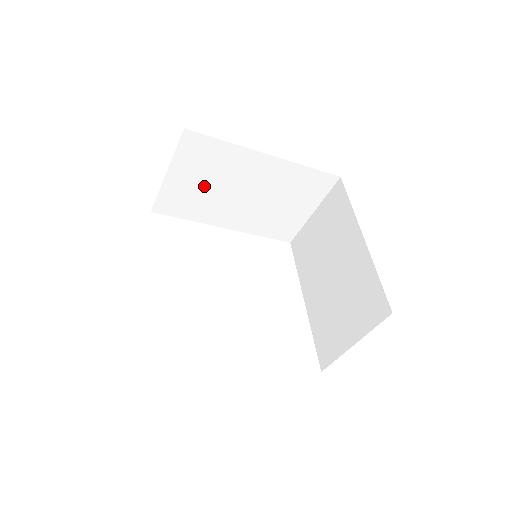
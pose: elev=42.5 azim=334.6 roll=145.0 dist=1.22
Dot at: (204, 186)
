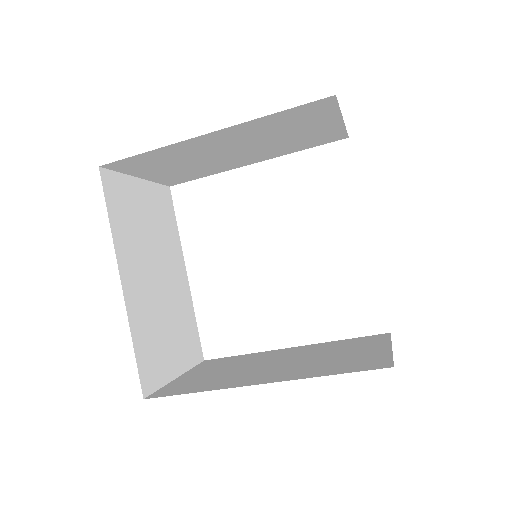
Dot at: (185, 166)
